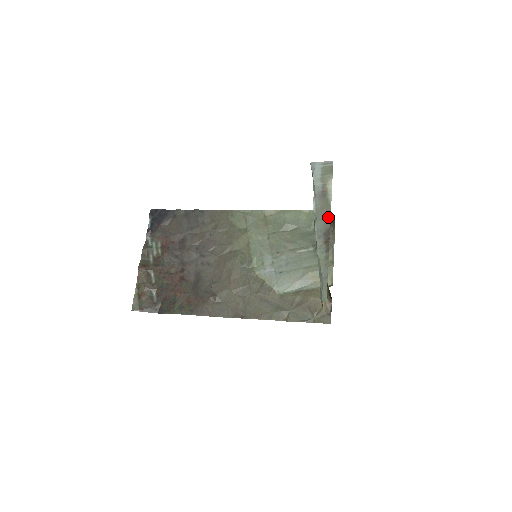
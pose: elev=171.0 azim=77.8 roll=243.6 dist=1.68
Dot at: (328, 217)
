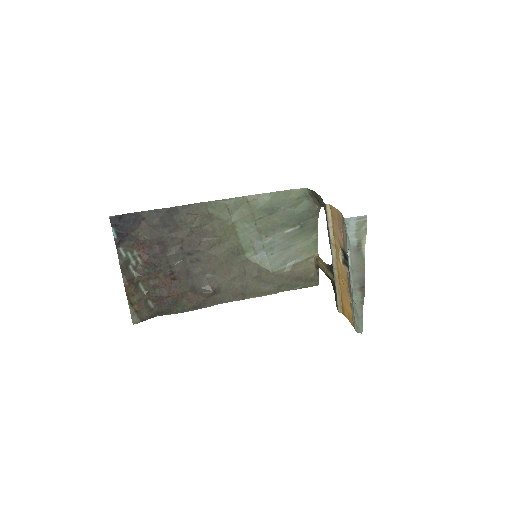
Dot at: (363, 269)
